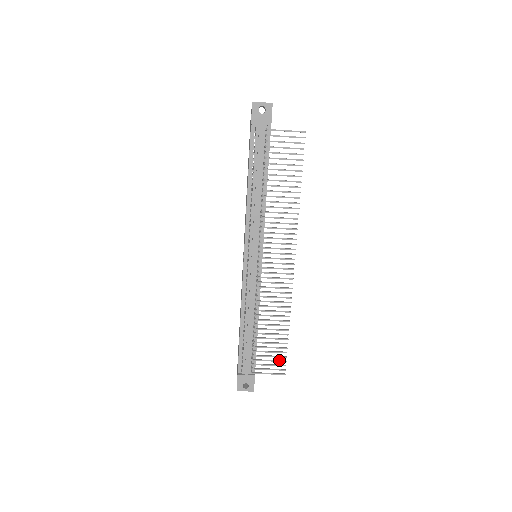
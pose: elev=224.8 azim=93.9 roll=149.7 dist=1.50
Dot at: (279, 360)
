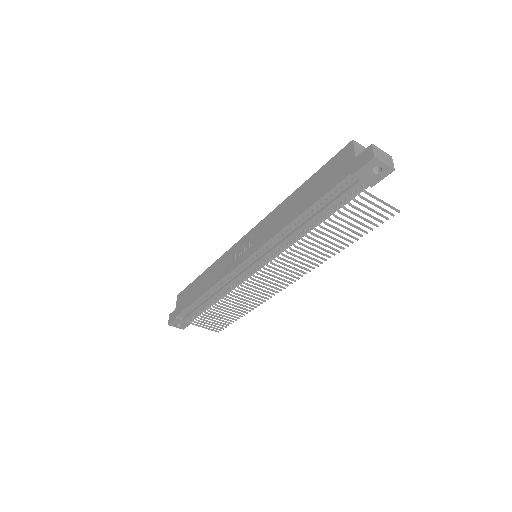
Dot at: (221, 325)
